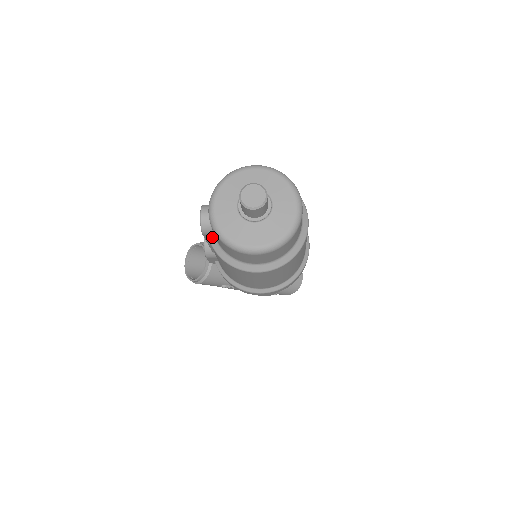
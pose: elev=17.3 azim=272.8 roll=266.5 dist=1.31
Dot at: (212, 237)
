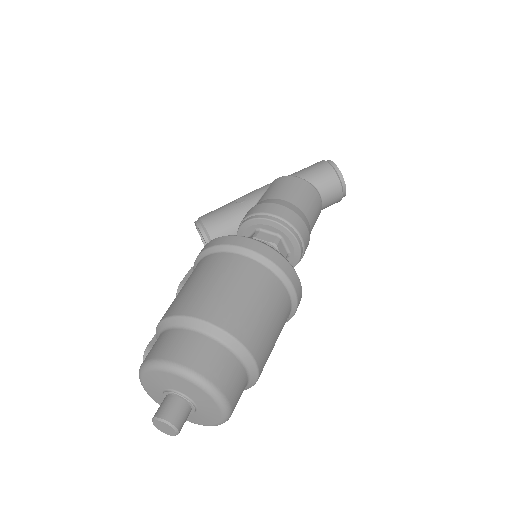
Dot at: occluded
